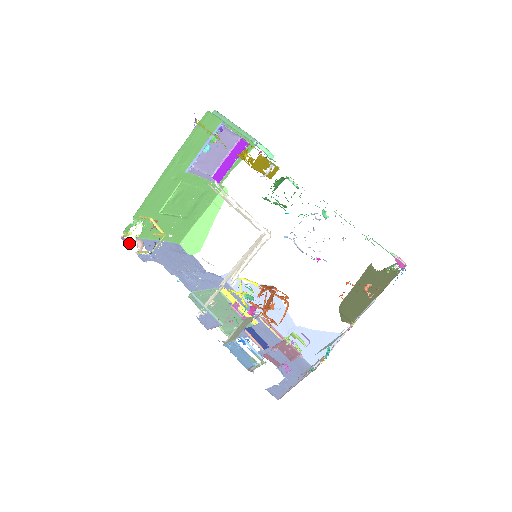
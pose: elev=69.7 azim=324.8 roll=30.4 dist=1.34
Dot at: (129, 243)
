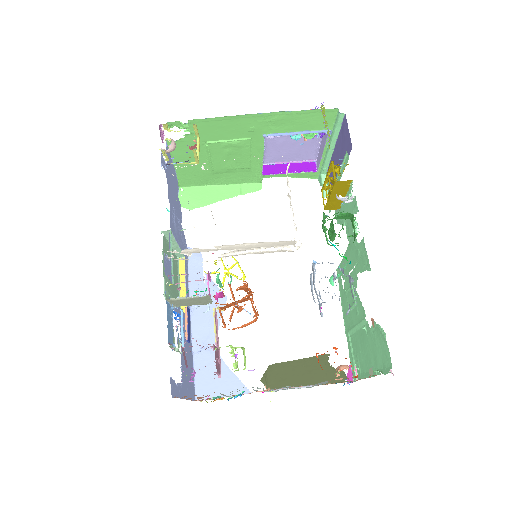
Dot at: (161, 136)
